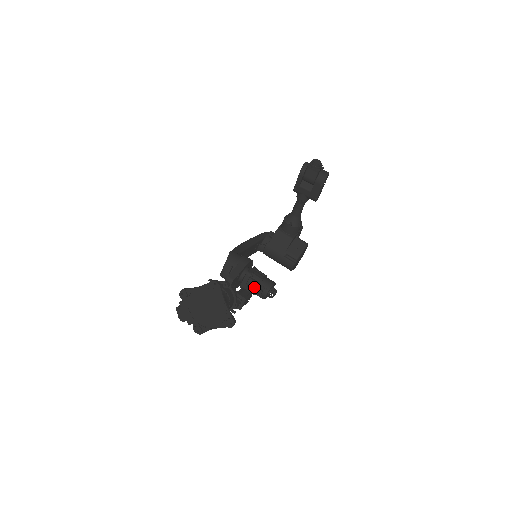
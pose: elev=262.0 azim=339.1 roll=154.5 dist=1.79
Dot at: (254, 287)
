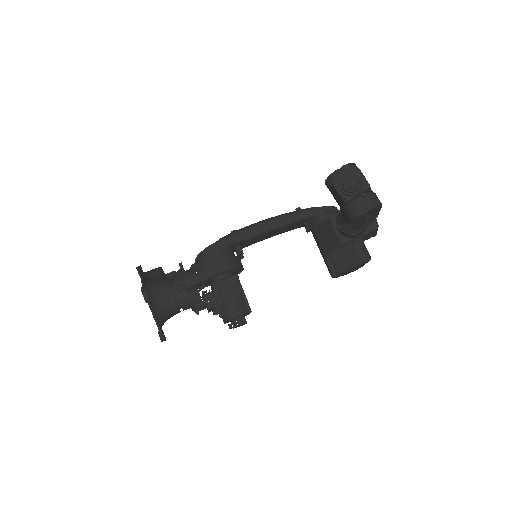
Dot at: (218, 304)
